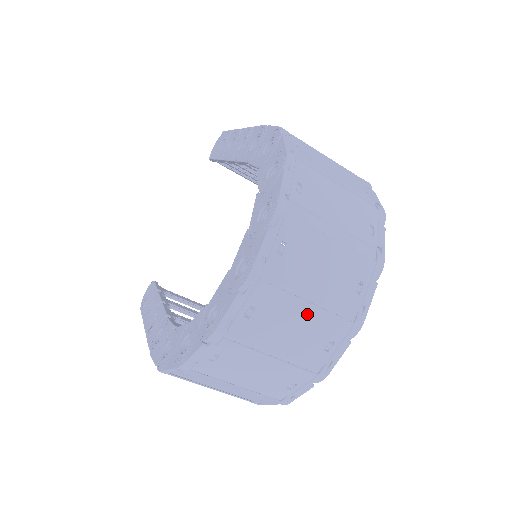
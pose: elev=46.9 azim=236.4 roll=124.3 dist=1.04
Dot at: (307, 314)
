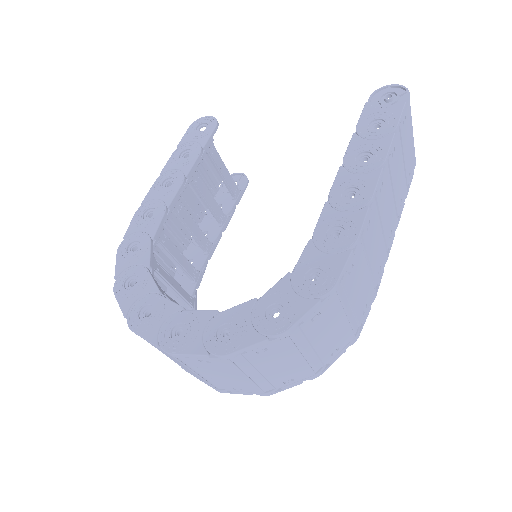
Dot at: (192, 372)
